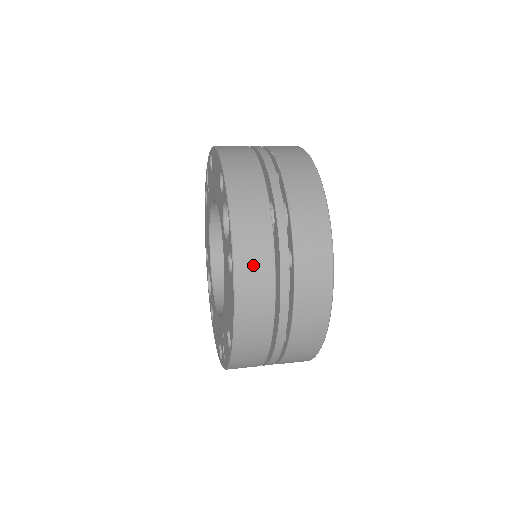
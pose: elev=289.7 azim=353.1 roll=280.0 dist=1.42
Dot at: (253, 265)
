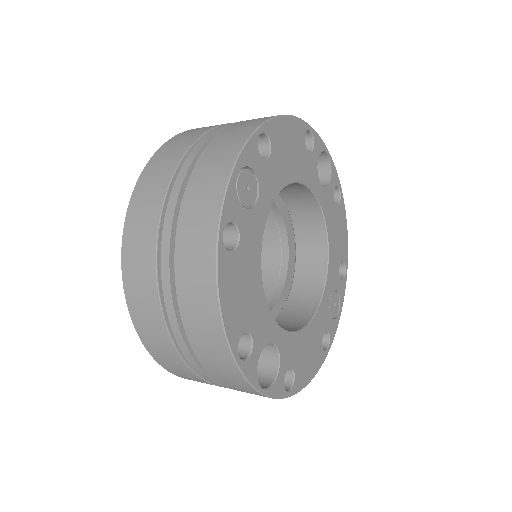
Dot at: (138, 236)
